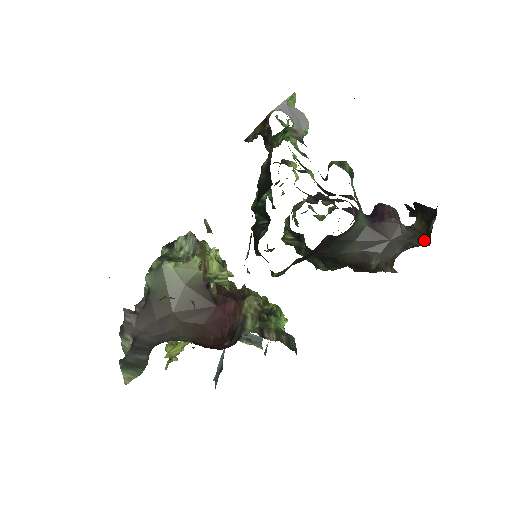
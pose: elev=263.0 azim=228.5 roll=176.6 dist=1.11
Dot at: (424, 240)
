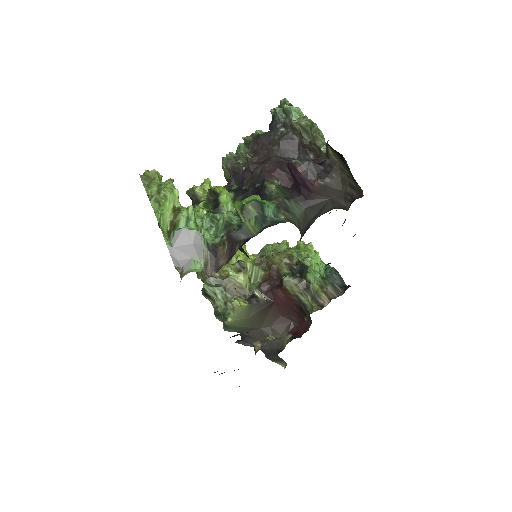
Dot at: (354, 185)
